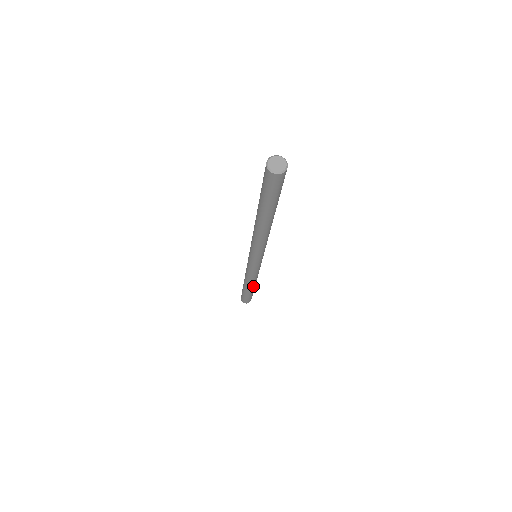
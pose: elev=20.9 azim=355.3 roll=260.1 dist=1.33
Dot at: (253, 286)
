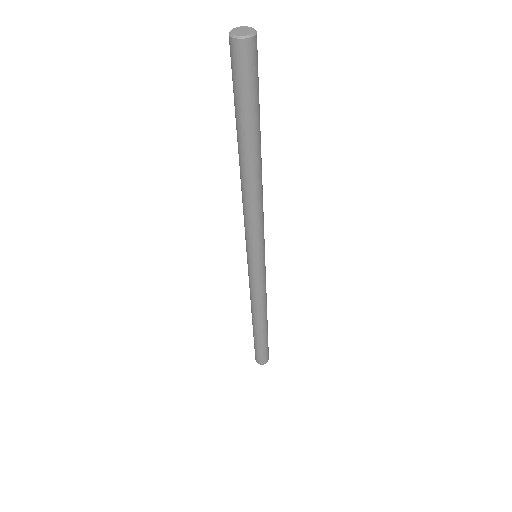
Dot at: (266, 320)
